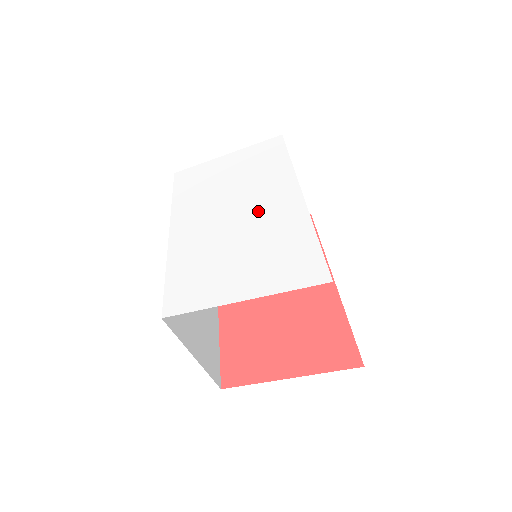
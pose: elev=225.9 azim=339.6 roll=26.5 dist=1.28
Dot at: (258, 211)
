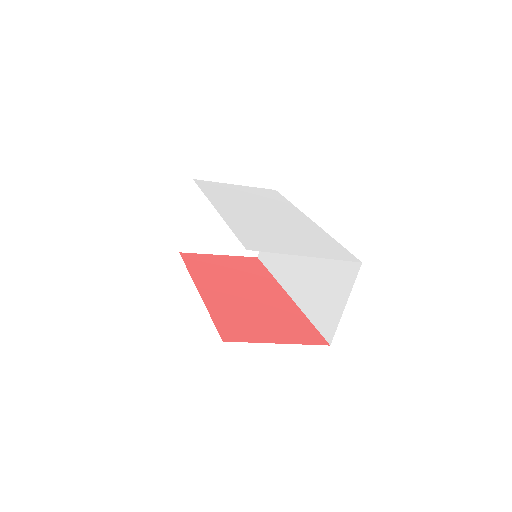
Dot at: (286, 220)
